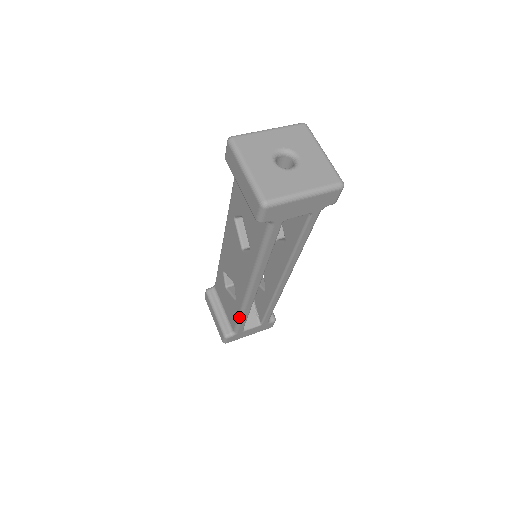
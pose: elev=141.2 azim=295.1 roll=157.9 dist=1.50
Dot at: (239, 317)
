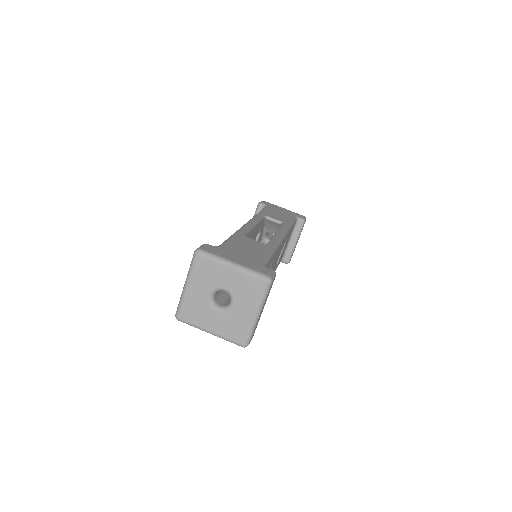
Dot at: occluded
